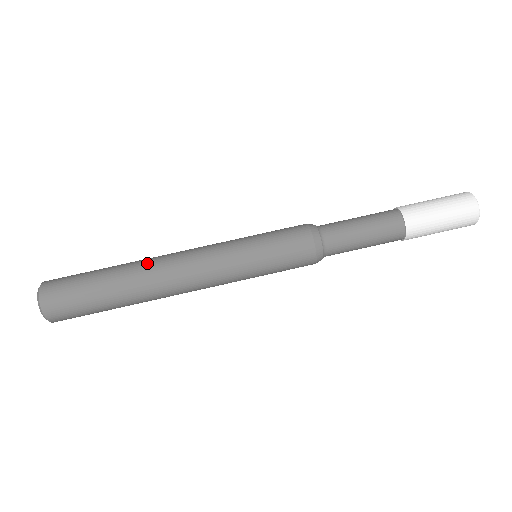
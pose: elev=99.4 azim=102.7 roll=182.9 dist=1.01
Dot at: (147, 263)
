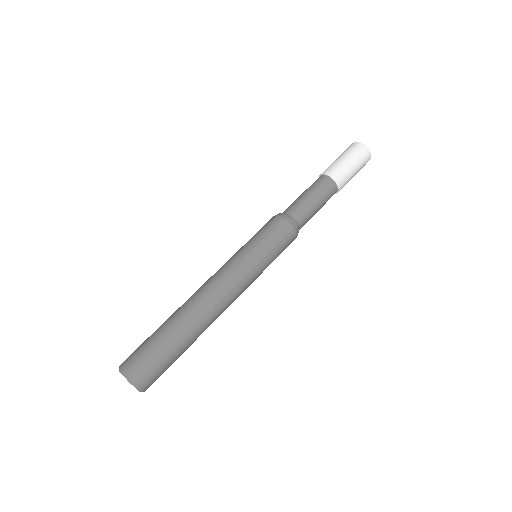
Dot at: occluded
